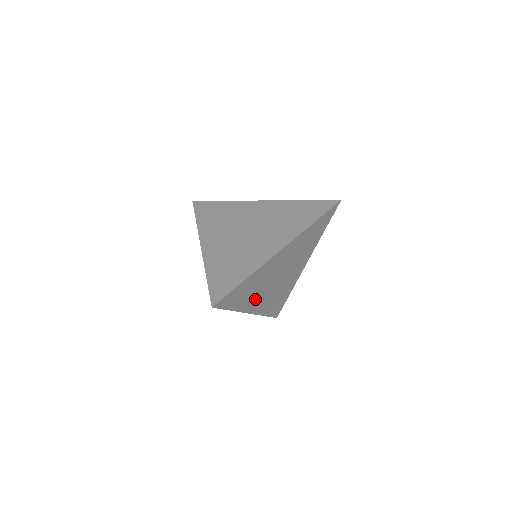
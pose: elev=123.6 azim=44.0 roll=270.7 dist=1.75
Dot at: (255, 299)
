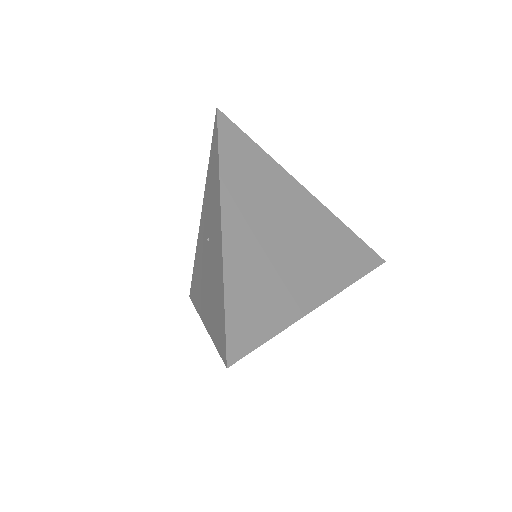
Dot at: occluded
